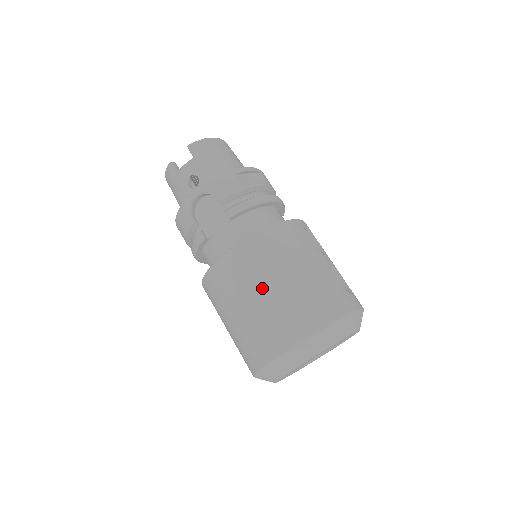
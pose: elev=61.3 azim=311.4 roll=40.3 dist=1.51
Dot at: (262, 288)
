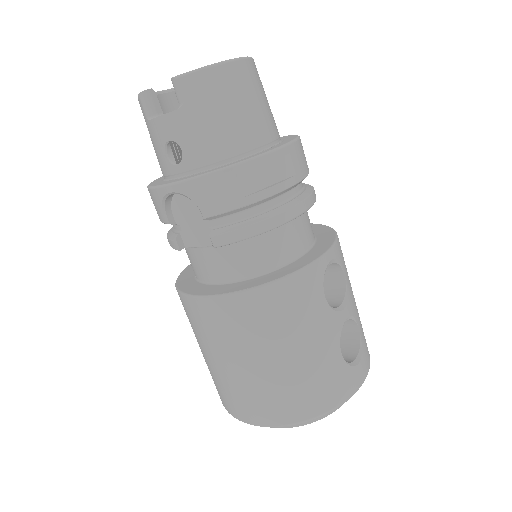
Dot at: (238, 359)
